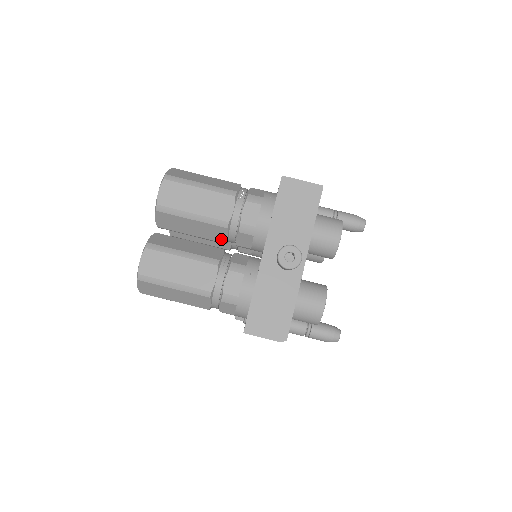
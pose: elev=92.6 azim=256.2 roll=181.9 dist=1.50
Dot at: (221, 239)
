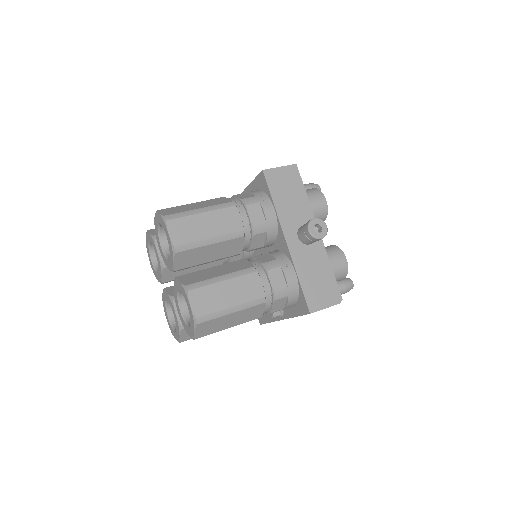
Dot at: (237, 251)
